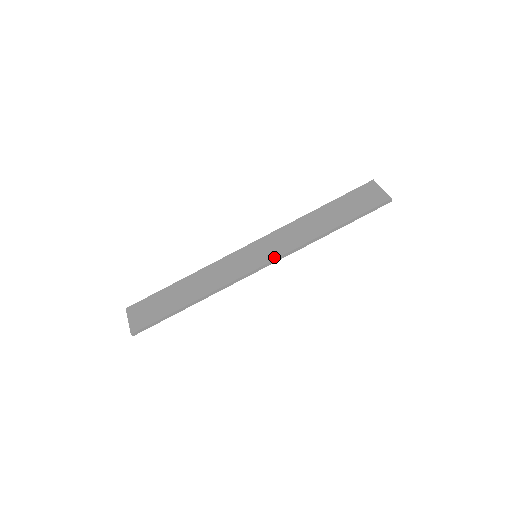
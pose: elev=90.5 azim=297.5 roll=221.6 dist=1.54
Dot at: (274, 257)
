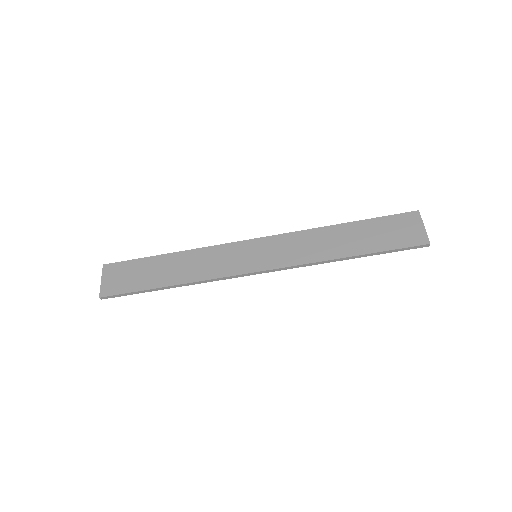
Dot at: (274, 266)
